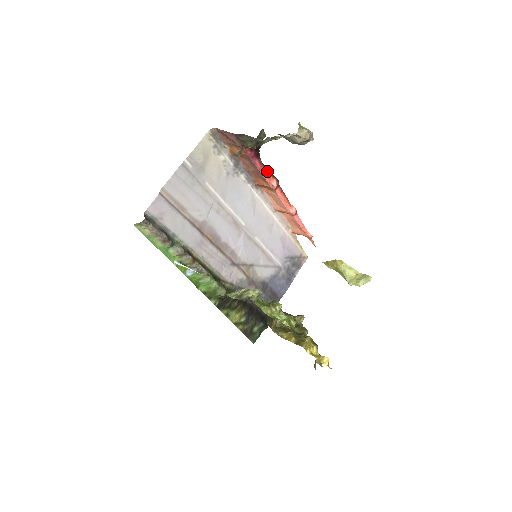
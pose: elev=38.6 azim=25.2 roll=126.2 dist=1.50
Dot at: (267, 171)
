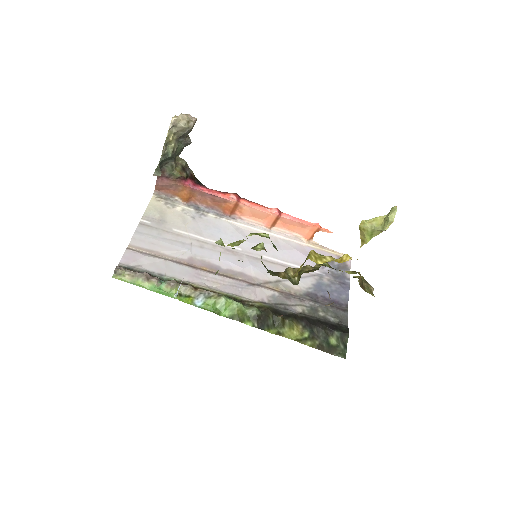
Dot at: (219, 192)
